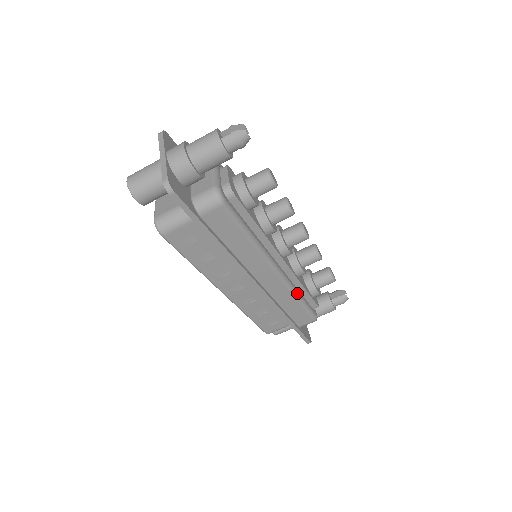
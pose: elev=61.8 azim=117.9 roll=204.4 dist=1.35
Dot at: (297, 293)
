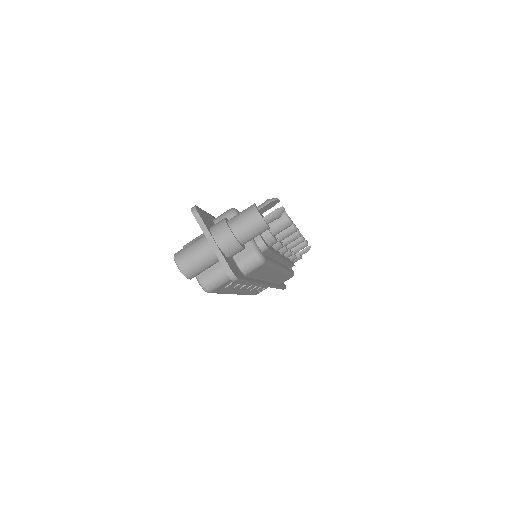
Dot at: (288, 271)
